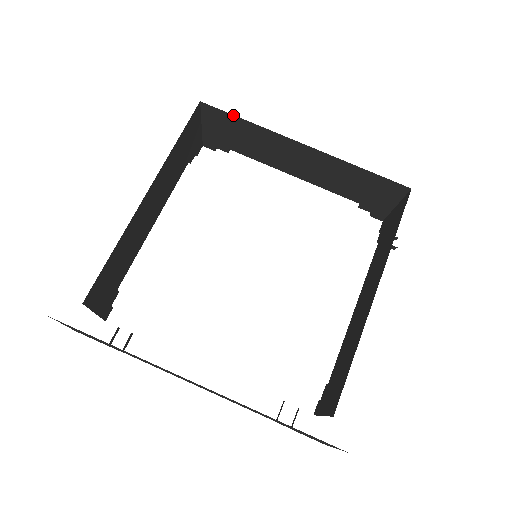
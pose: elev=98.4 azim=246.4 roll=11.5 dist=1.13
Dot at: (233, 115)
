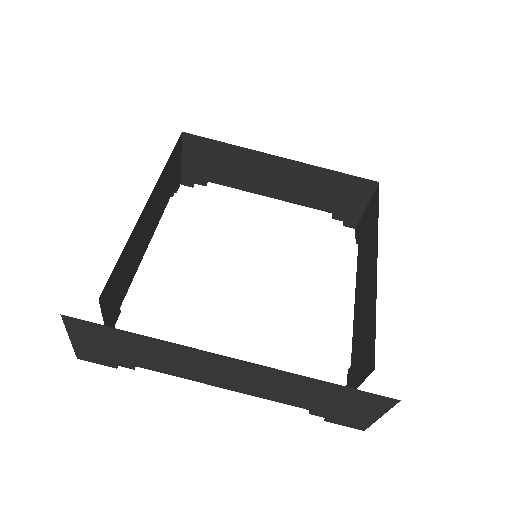
Dot at: (214, 140)
